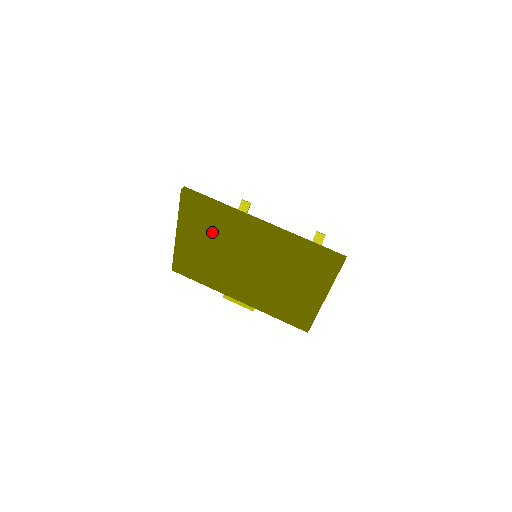
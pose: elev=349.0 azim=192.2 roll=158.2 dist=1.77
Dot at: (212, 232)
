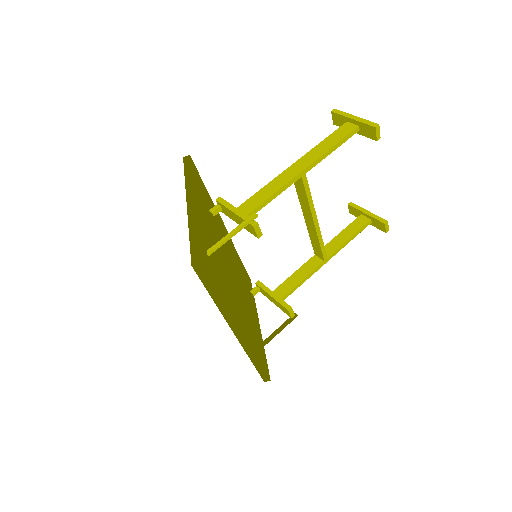
Dot at: occluded
